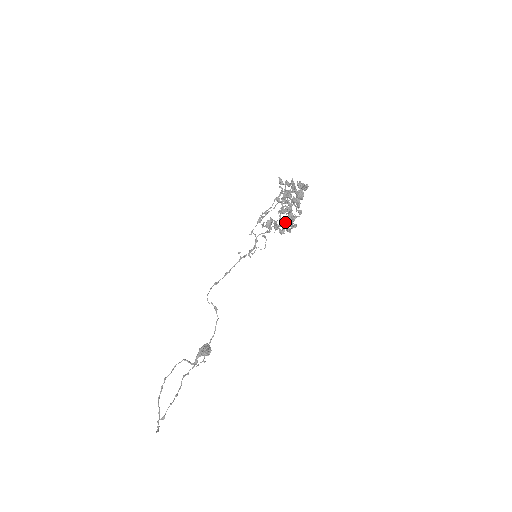
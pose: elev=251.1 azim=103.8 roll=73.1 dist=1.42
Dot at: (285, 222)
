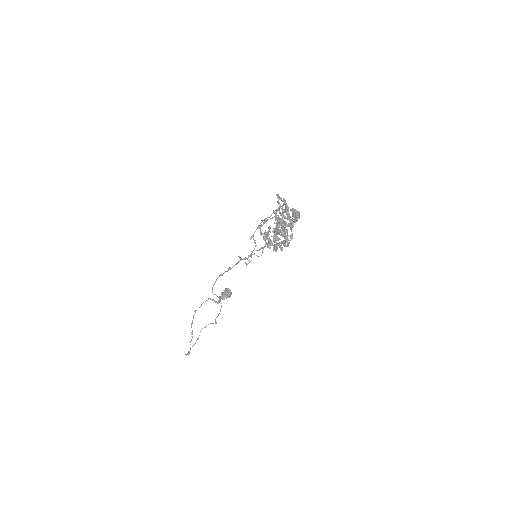
Dot at: (277, 243)
